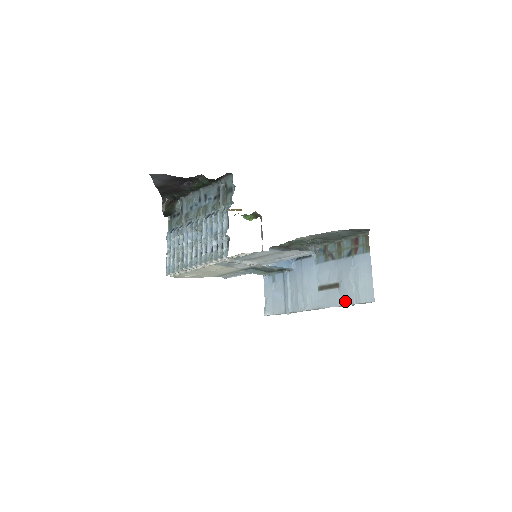
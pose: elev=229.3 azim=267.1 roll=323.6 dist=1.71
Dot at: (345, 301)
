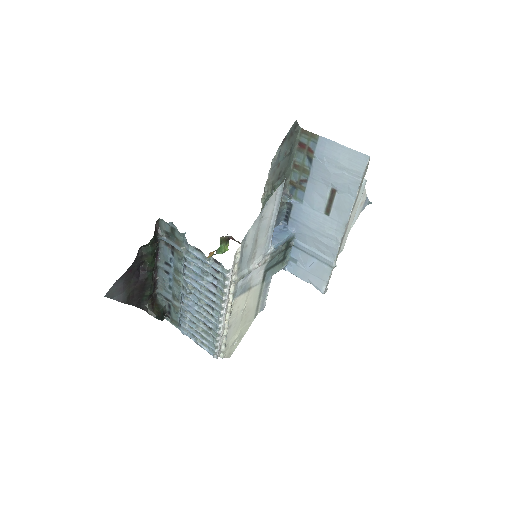
Dot at: (353, 191)
